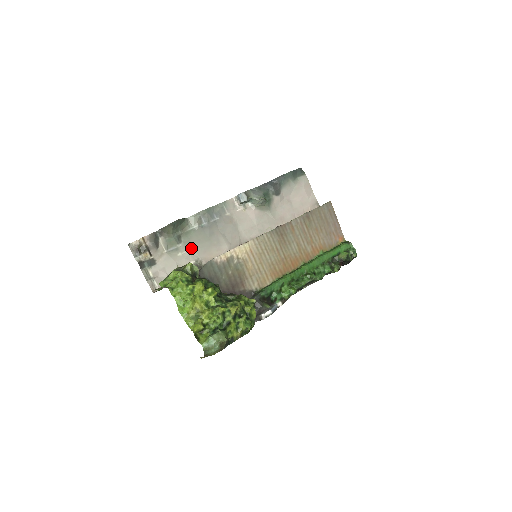
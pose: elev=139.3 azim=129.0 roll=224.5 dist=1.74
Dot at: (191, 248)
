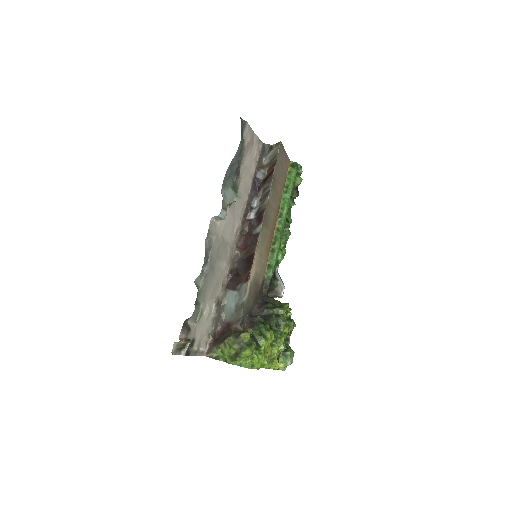
Dot at: (208, 299)
